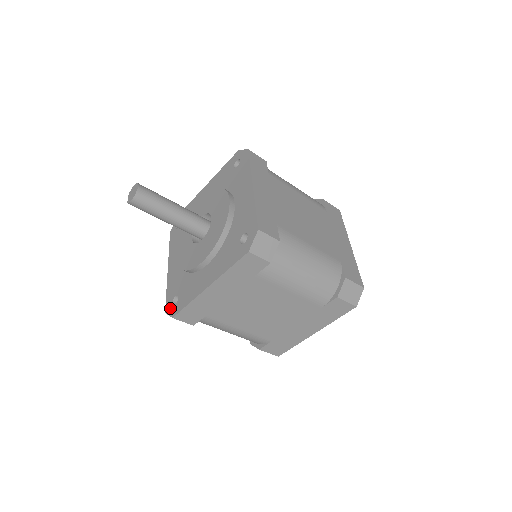
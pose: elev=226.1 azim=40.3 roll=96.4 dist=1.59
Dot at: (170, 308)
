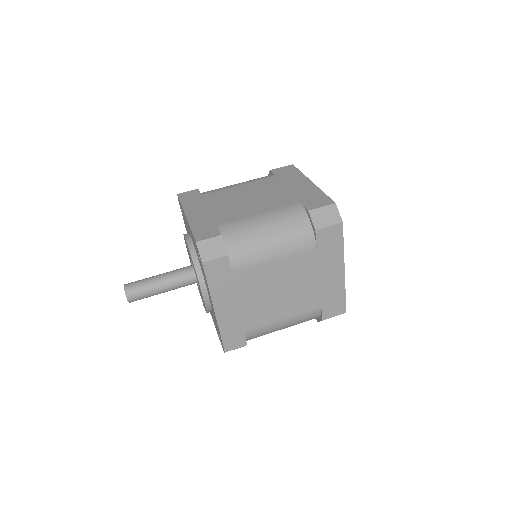
Dot at: occluded
